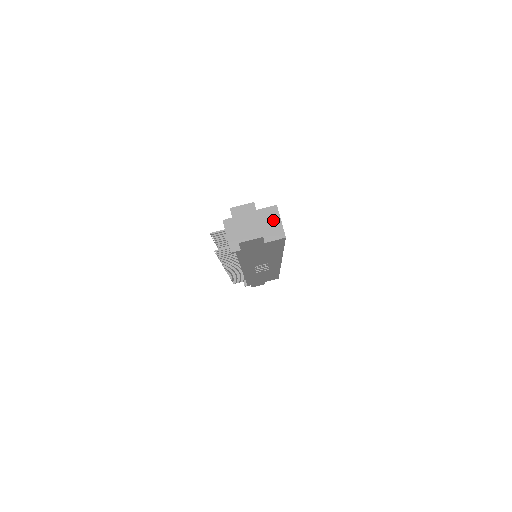
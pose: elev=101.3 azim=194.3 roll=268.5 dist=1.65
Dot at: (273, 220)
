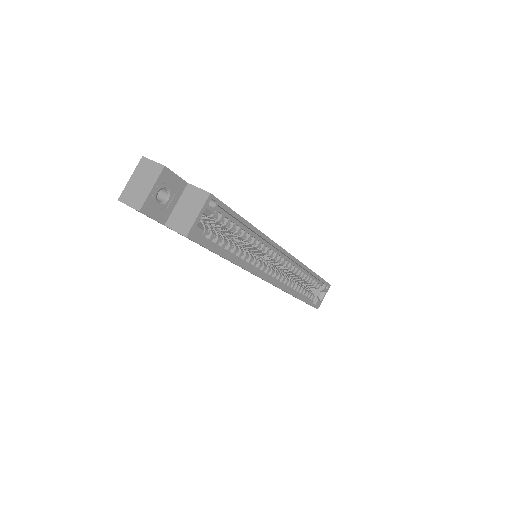
Dot at: (193, 207)
